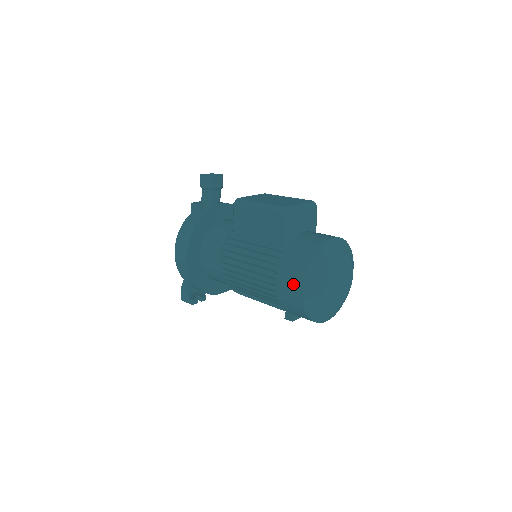
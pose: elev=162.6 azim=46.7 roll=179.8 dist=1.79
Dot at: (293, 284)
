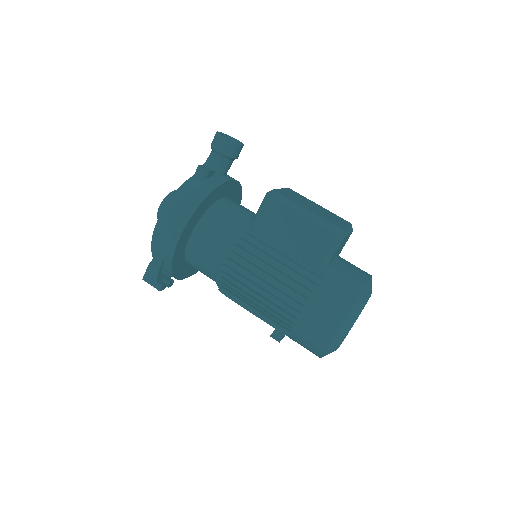
Dot at: (327, 320)
